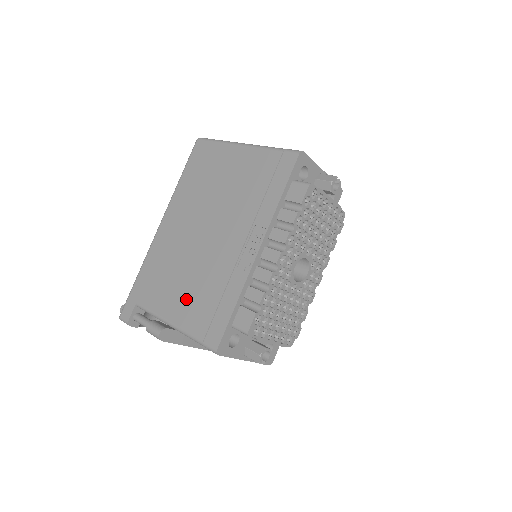
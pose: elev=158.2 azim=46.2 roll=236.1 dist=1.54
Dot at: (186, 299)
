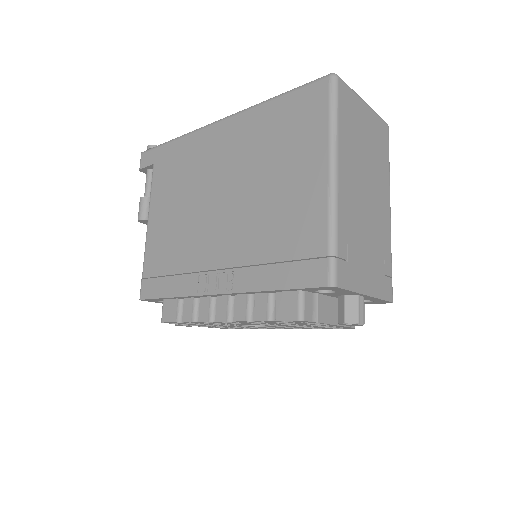
Dot at: (166, 229)
